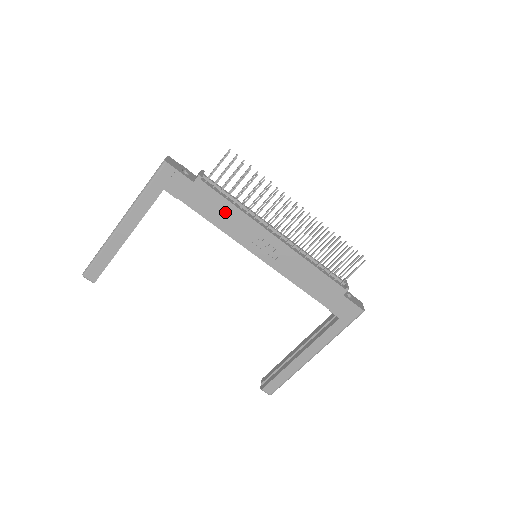
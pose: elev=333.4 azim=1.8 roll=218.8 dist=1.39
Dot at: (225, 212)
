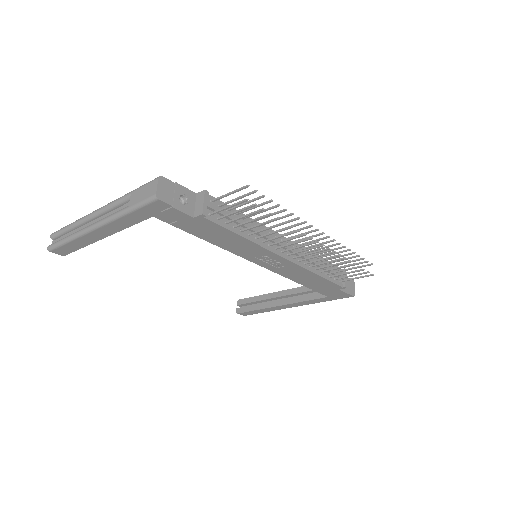
Dot at: (229, 239)
